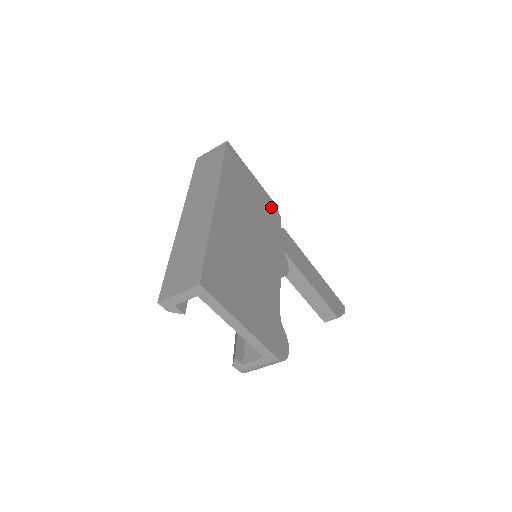
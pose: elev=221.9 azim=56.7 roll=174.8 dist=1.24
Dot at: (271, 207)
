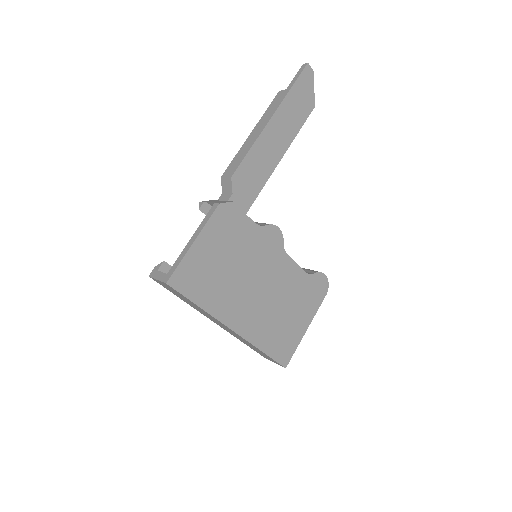
Dot at: (223, 220)
